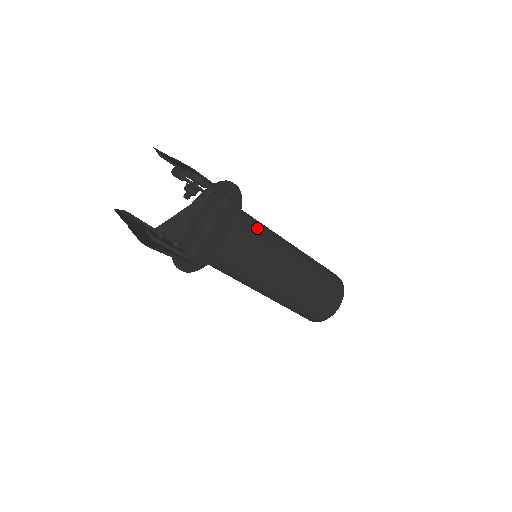
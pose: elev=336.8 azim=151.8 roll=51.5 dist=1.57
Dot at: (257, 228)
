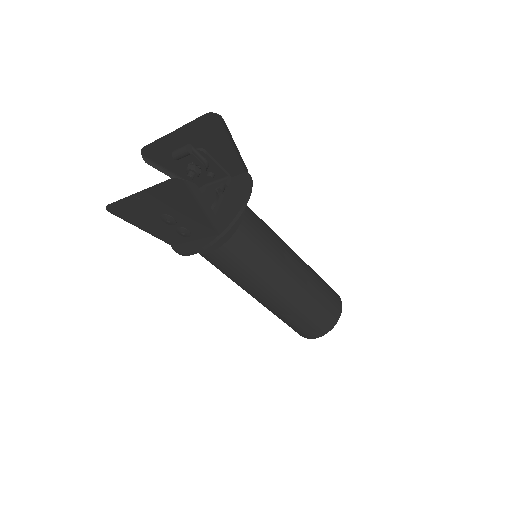
Dot at: occluded
